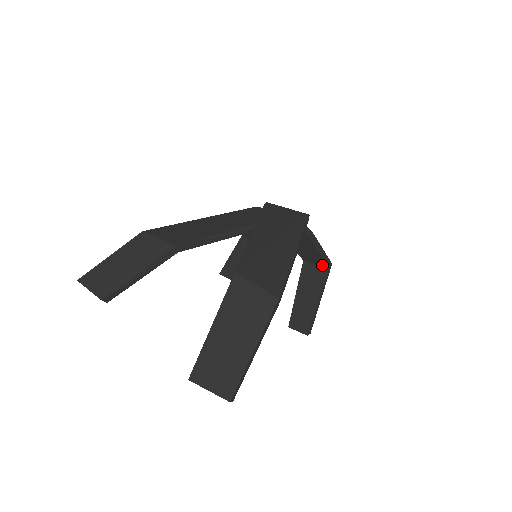
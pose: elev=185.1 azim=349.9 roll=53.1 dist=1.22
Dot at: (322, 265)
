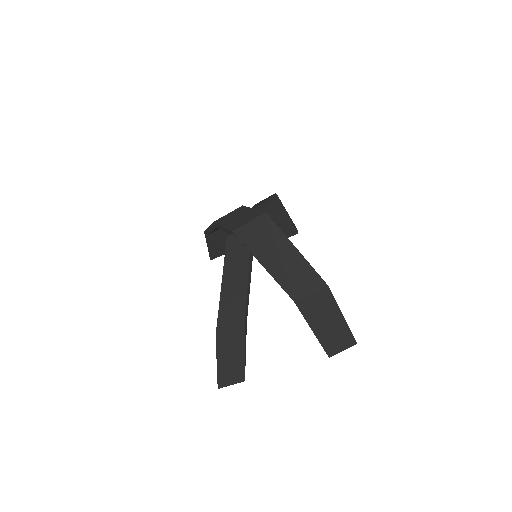
Dot at: occluded
